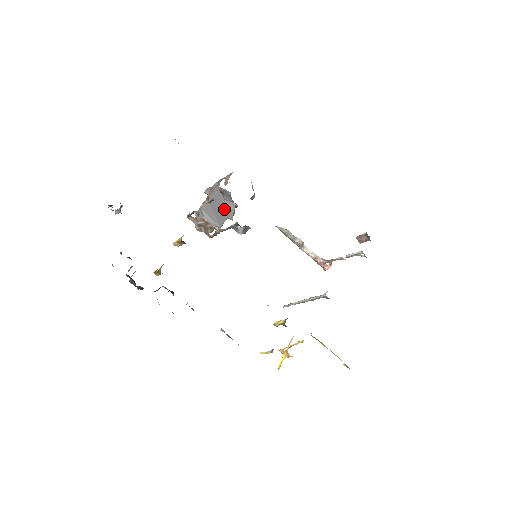
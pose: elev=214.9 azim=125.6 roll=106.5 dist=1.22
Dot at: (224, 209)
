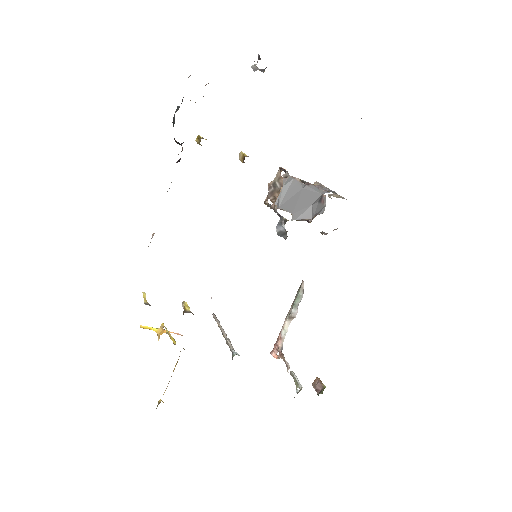
Dot at: (302, 207)
